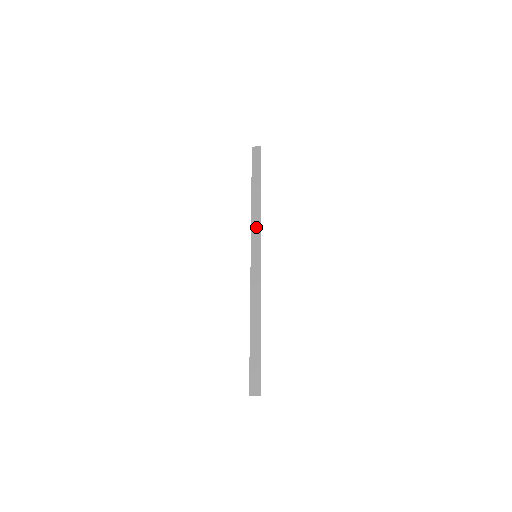
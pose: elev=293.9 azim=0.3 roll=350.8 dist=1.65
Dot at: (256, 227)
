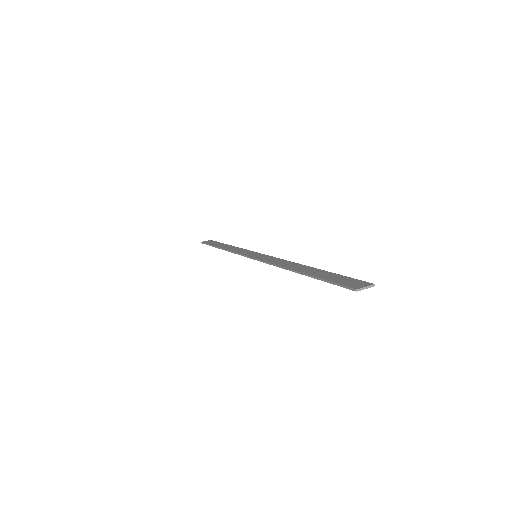
Dot at: (241, 251)
